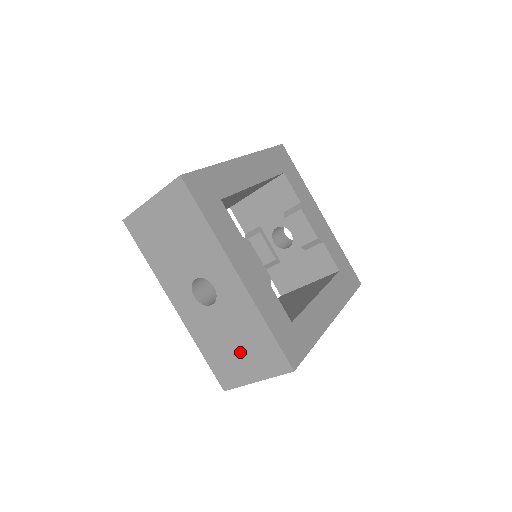
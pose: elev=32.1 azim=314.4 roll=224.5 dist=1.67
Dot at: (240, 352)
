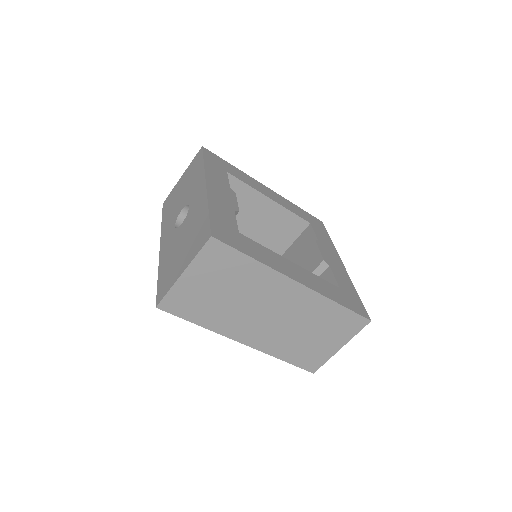
Dot at: (182, 251)
